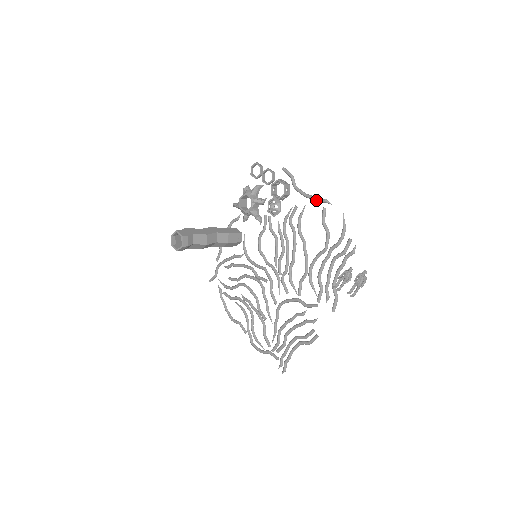
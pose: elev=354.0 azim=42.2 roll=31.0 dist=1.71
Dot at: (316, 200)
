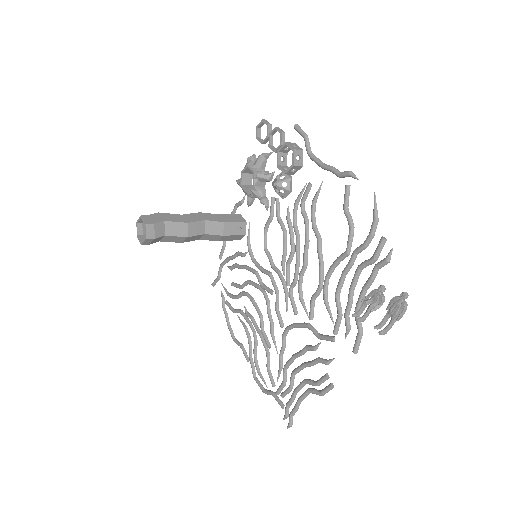
Dot at: (336, 173)
